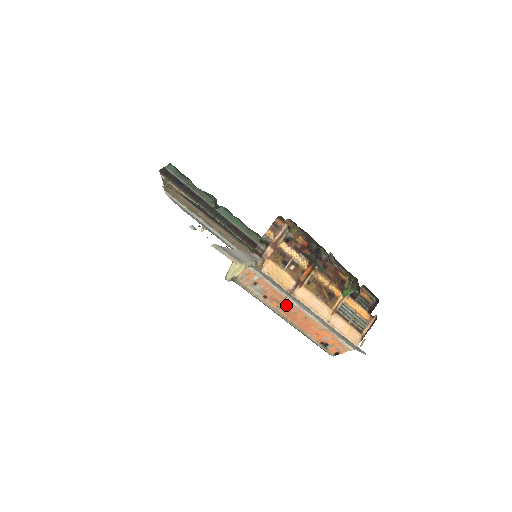
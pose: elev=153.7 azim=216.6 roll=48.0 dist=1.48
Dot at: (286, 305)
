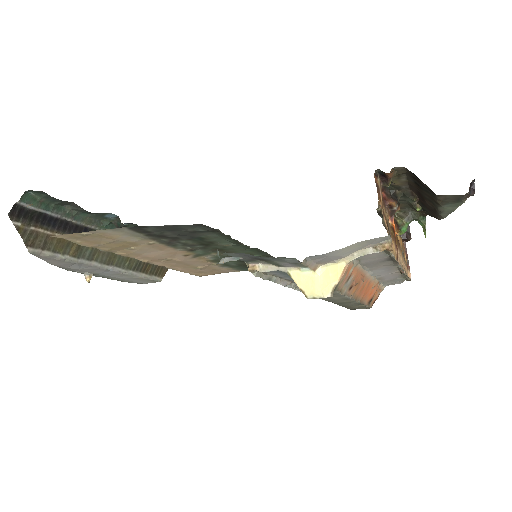
Dot at: (362, 282)
